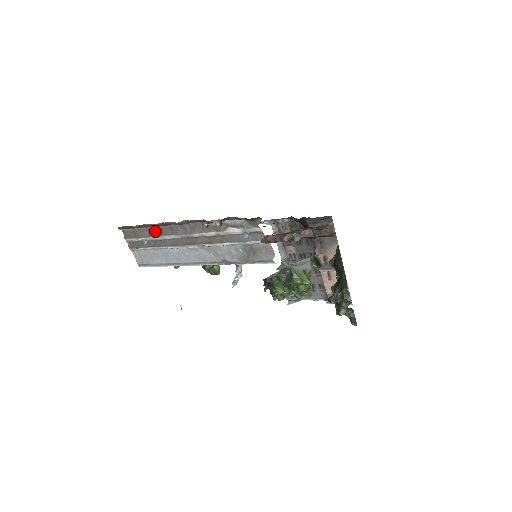
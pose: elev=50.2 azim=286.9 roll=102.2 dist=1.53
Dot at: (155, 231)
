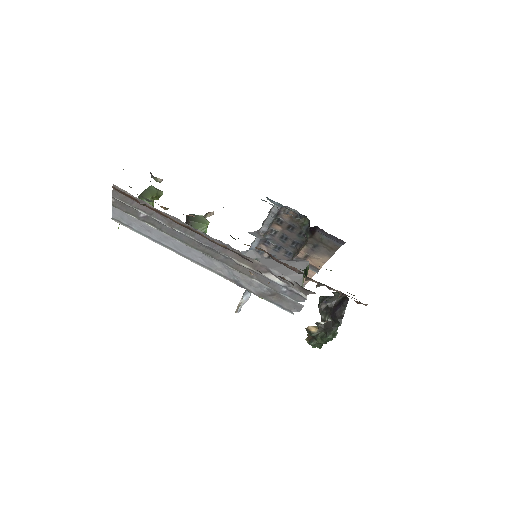
Dot at: (167, 218)
